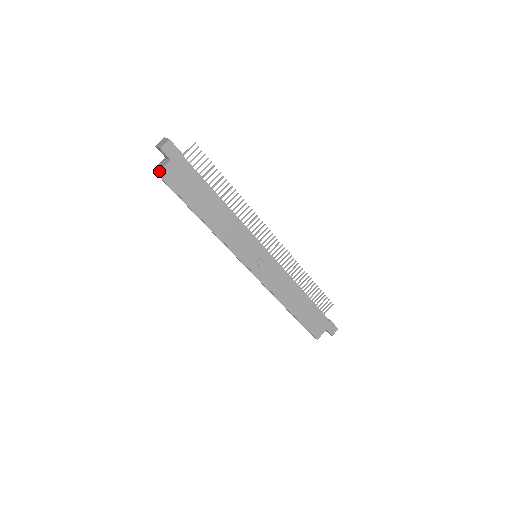
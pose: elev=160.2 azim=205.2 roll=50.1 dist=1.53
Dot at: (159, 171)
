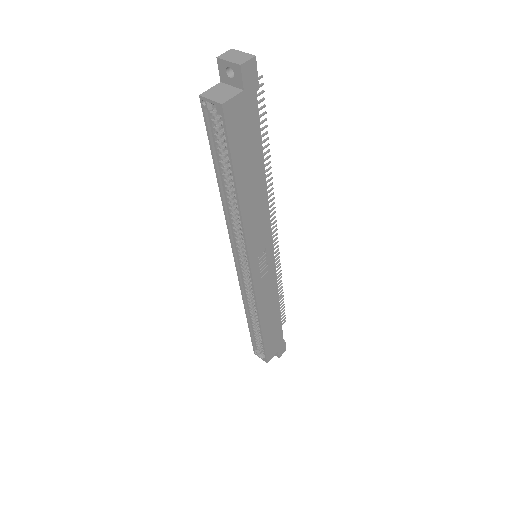
Dot at: (225, 102)
